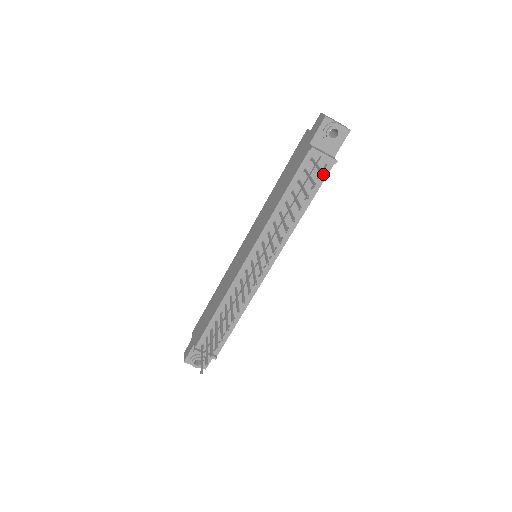
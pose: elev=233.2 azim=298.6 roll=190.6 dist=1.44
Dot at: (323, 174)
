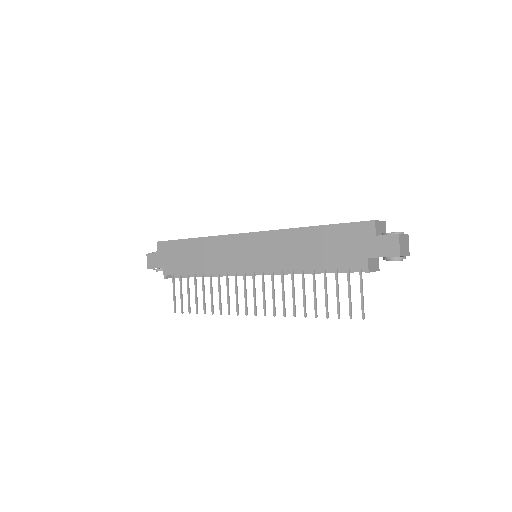
Dot at: occluded
